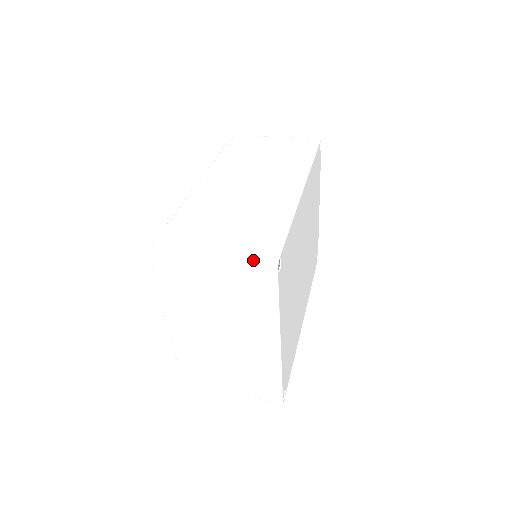
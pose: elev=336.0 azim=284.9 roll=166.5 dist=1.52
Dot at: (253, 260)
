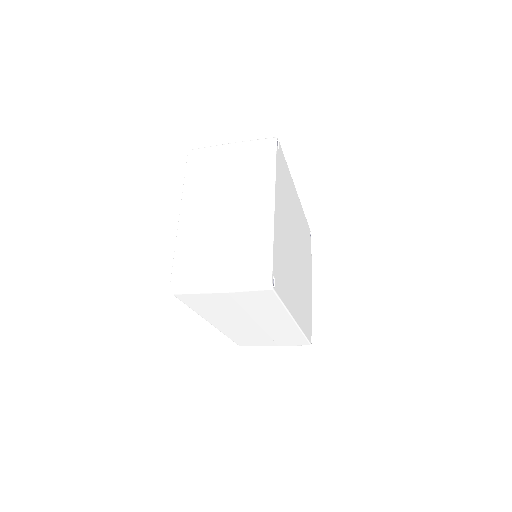
Dot at: (260, 139)
